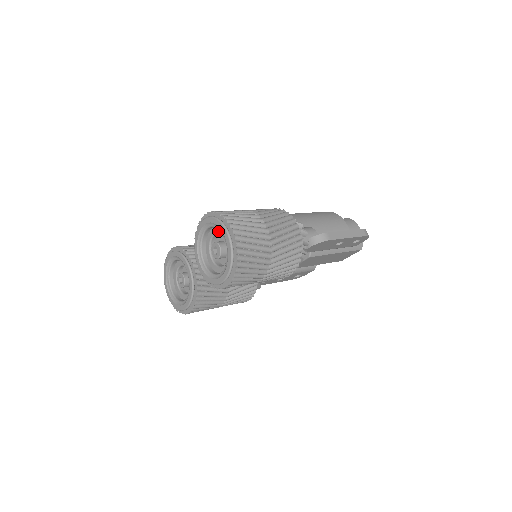
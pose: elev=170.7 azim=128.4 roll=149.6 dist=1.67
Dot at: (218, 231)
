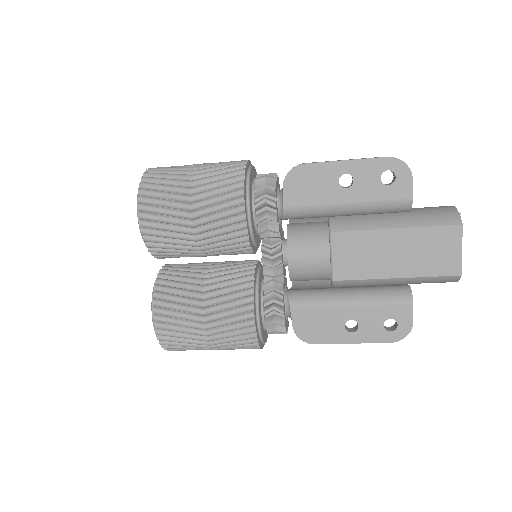
Dot at: occluded
